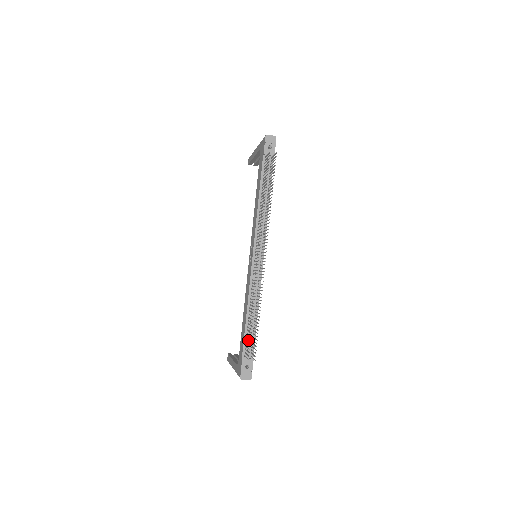
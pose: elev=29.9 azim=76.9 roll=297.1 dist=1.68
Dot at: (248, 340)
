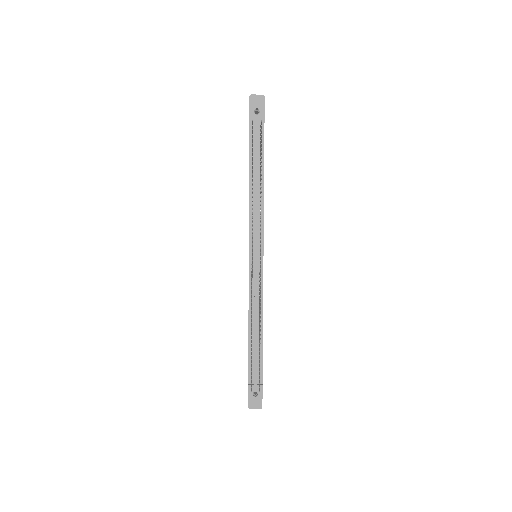
Dot at: (253, 362)
